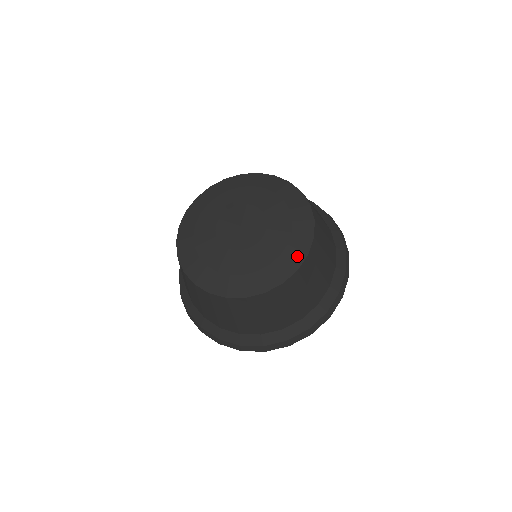
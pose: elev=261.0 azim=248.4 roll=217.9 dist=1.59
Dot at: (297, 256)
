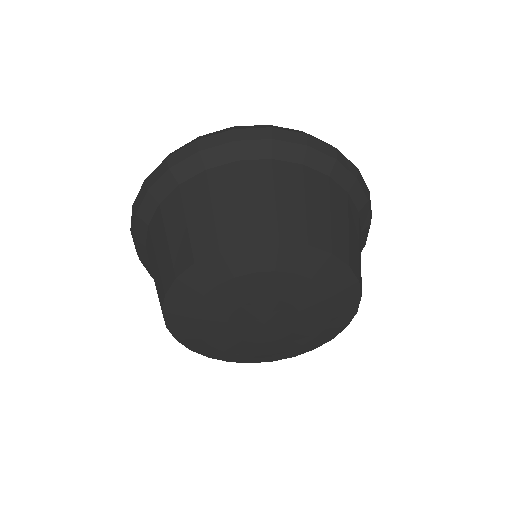
Dot at: (350, 293)
